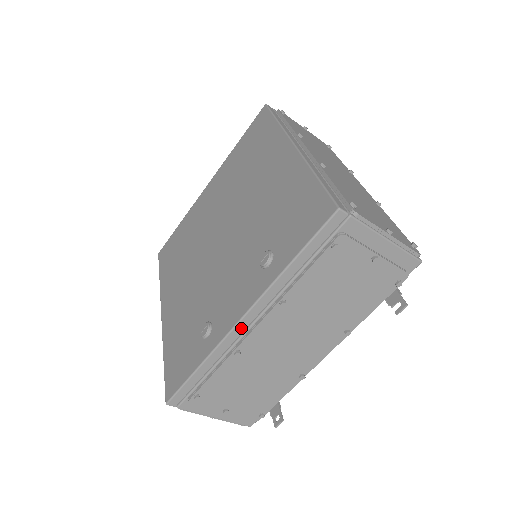
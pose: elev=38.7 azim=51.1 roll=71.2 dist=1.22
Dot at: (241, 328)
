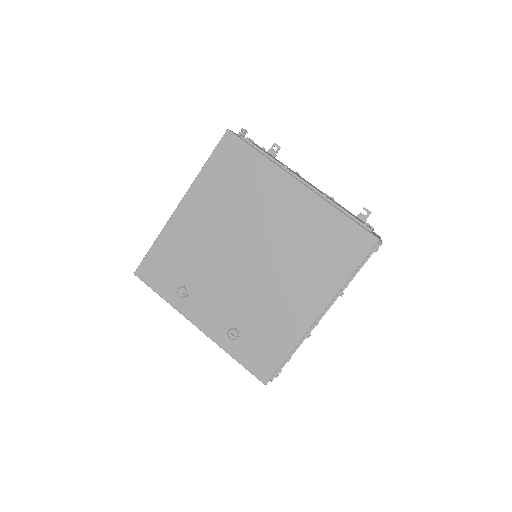
Dot at: (194, 323)
